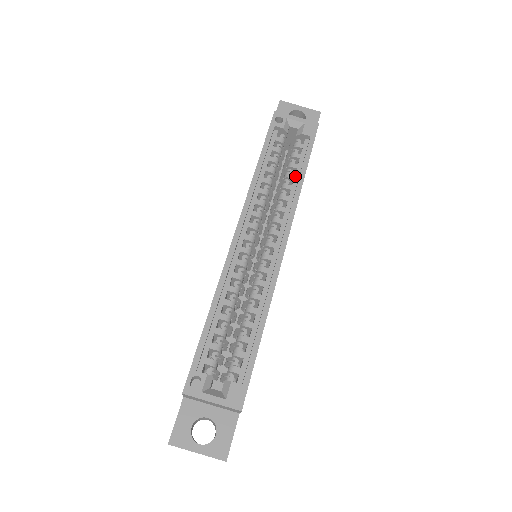
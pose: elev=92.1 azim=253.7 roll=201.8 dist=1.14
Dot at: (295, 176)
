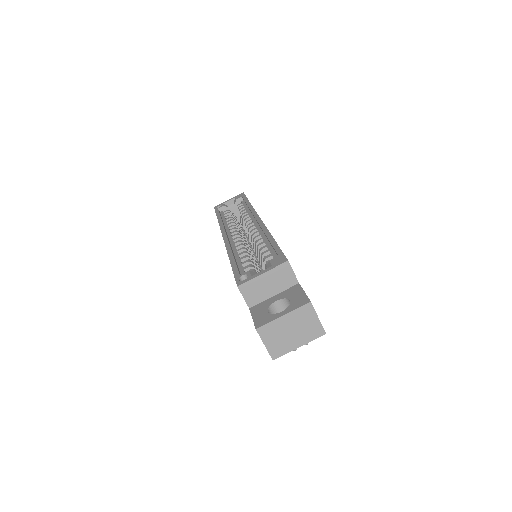
Dot at: (246, 209)
